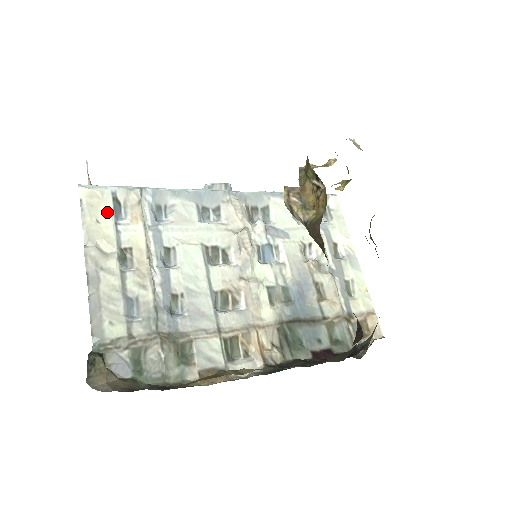
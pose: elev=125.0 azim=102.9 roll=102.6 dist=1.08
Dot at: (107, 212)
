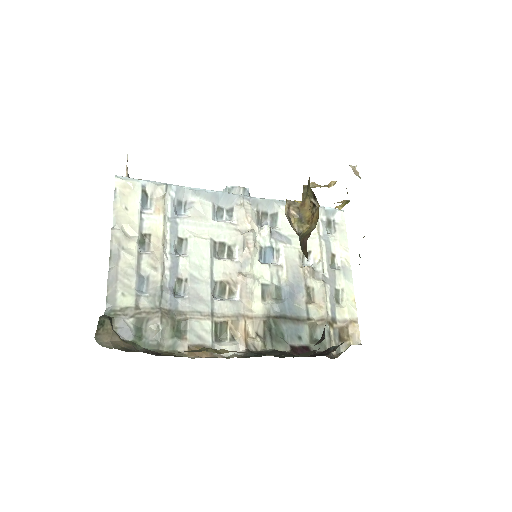
Dot at: (135, 202)
